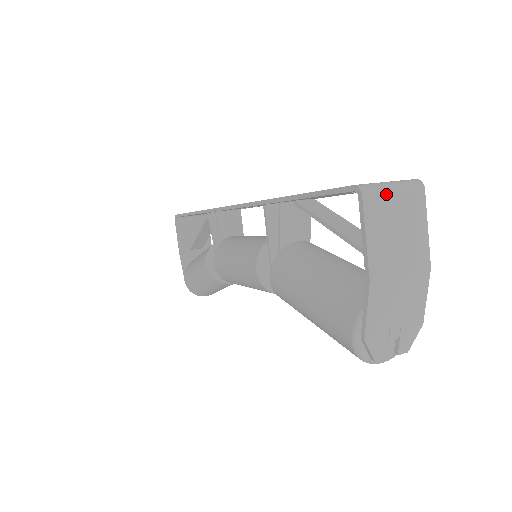
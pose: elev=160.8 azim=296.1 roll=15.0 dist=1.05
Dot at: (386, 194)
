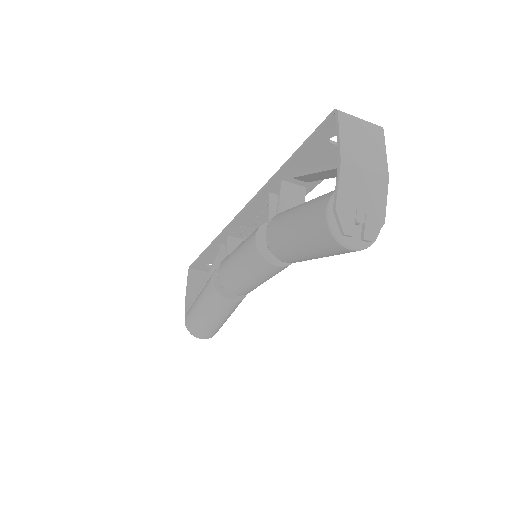
Dot at: (355, 119)
